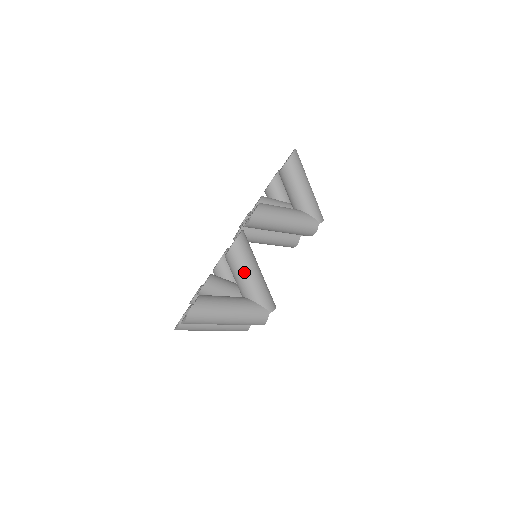
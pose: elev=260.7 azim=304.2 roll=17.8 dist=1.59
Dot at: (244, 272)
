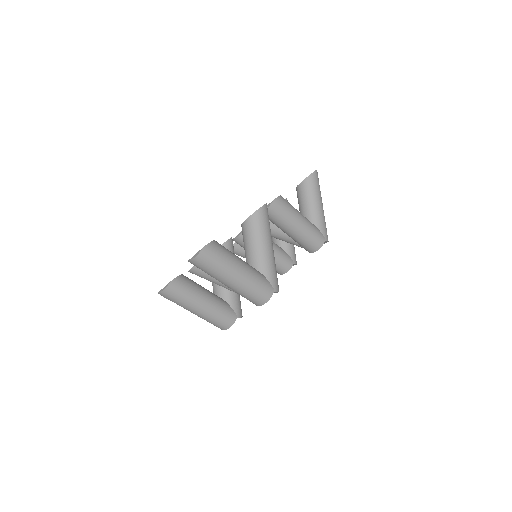
Dot at: (260, 240)
